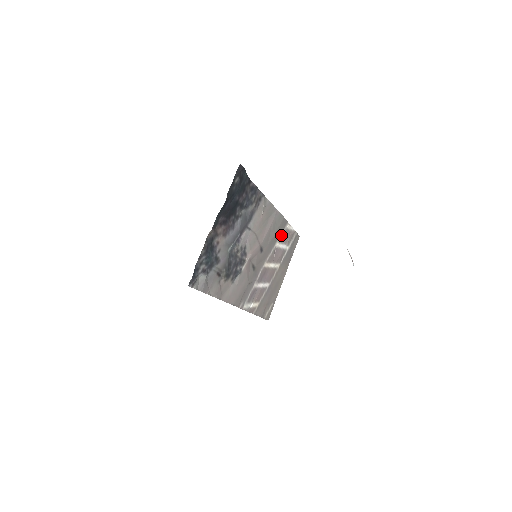
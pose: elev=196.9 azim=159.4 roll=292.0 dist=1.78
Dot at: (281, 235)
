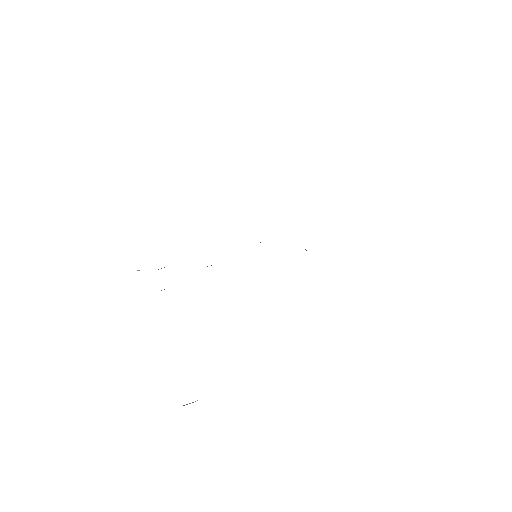
Dot at: occluded
